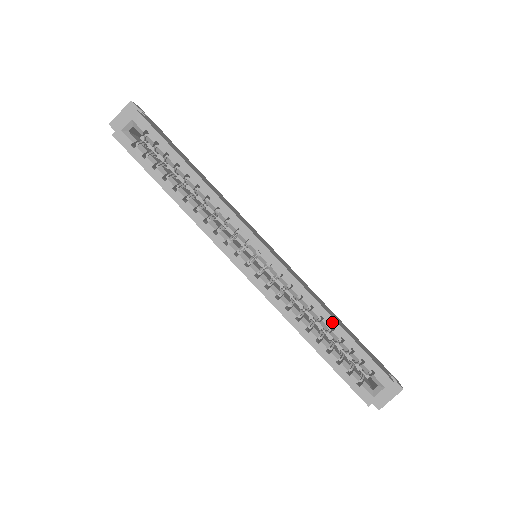
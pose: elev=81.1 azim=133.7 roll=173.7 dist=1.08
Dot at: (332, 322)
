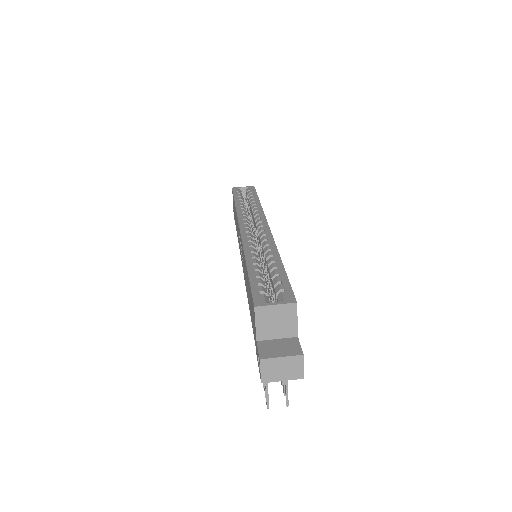
Dot at: (278, 259)
